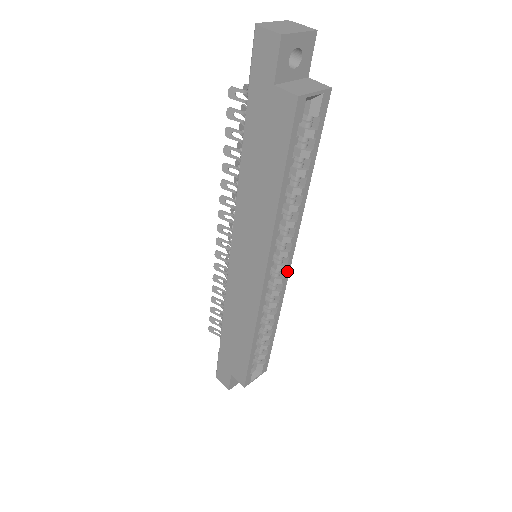
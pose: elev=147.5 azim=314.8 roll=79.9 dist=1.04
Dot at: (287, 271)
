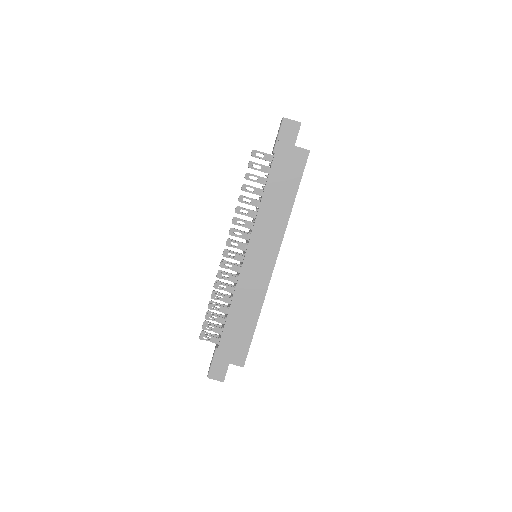
Dot at: occluded
